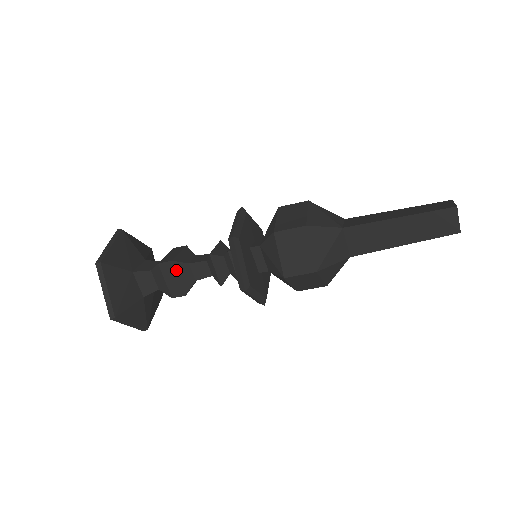
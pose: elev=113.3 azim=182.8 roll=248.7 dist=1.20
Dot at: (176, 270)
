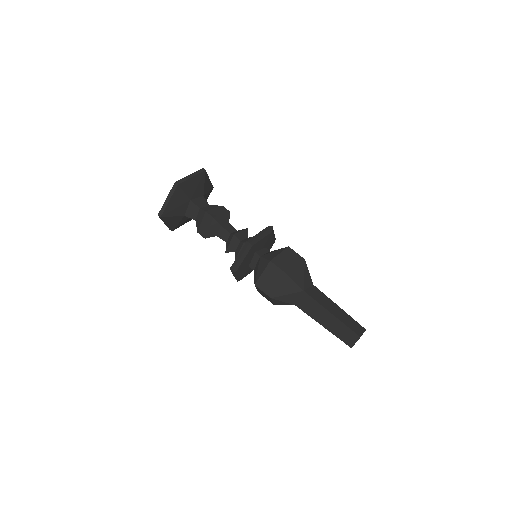
Dot at: (211, 223)
